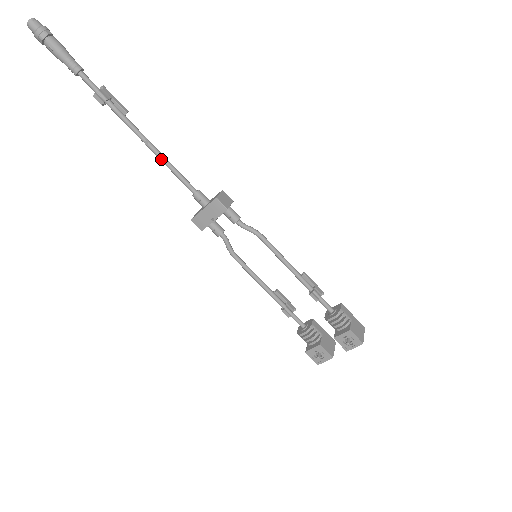
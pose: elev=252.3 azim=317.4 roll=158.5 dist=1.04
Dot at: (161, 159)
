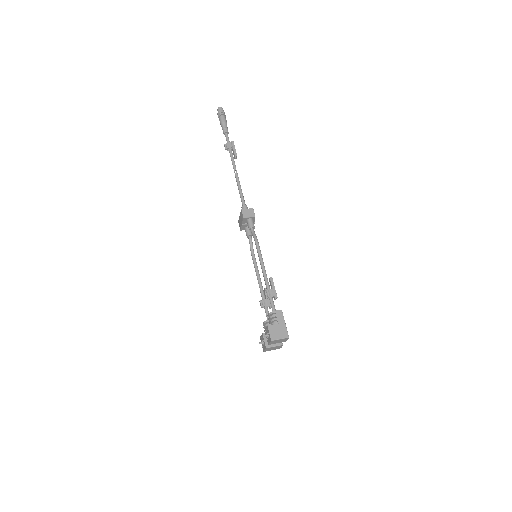
Dot at: (237, 183)
